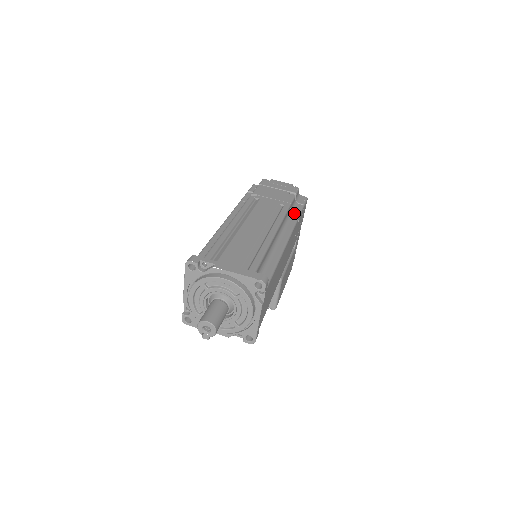
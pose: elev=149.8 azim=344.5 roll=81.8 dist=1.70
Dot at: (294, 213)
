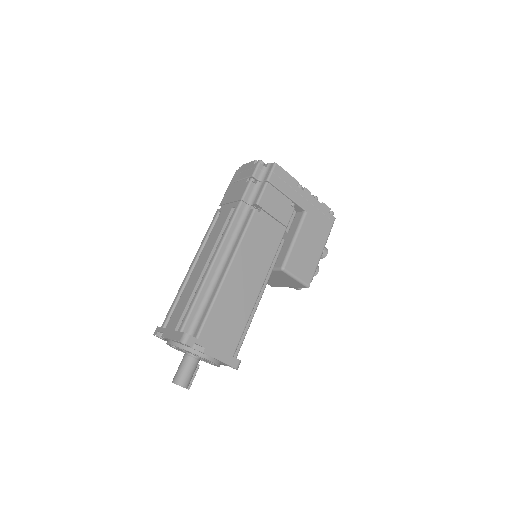
Dot at: (253, 204)
